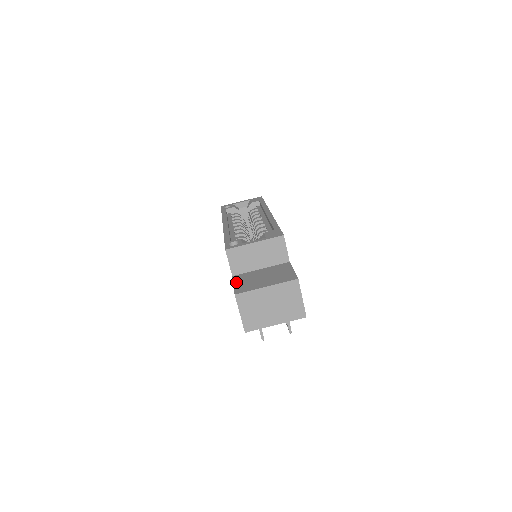
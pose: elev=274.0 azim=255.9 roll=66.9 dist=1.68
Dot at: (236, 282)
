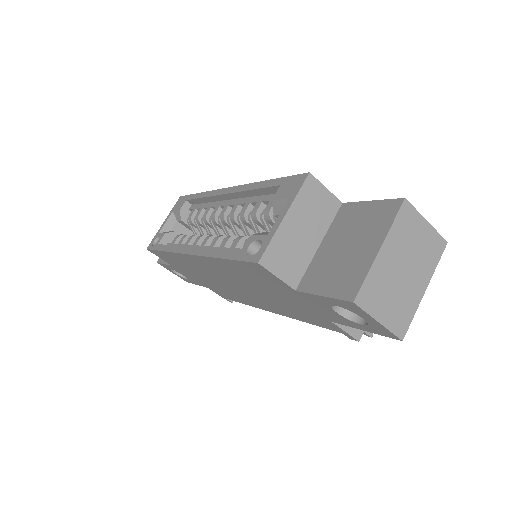
Dot at: (318, 290)
